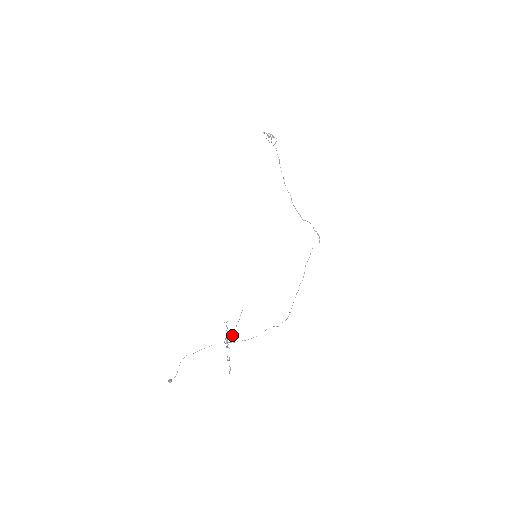
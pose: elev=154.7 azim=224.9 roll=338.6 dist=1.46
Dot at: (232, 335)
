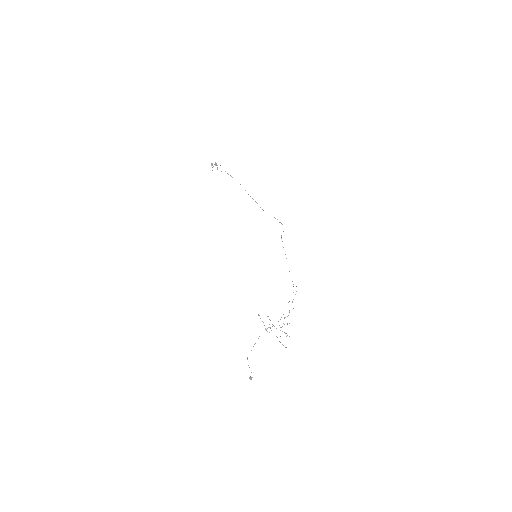
Dot at: (289, 312)
